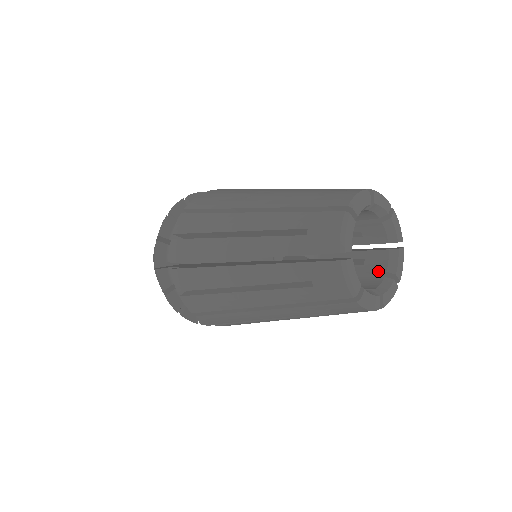
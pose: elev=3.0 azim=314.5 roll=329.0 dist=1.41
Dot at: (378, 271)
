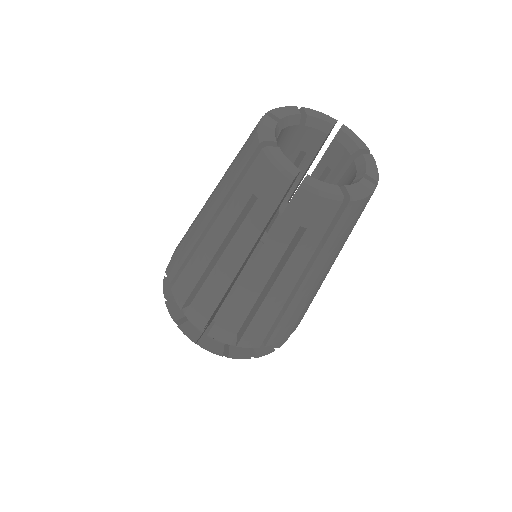
Dot at: (345, 162)
